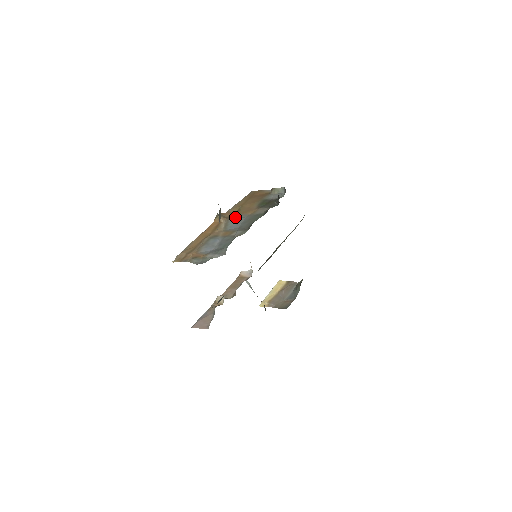
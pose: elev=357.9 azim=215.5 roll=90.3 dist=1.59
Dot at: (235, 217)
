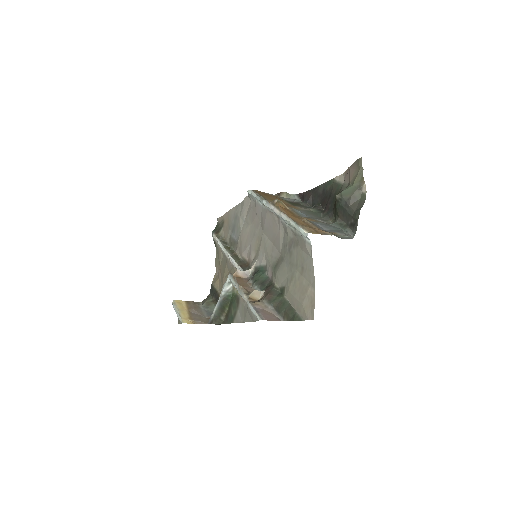
Dot at: occluded
